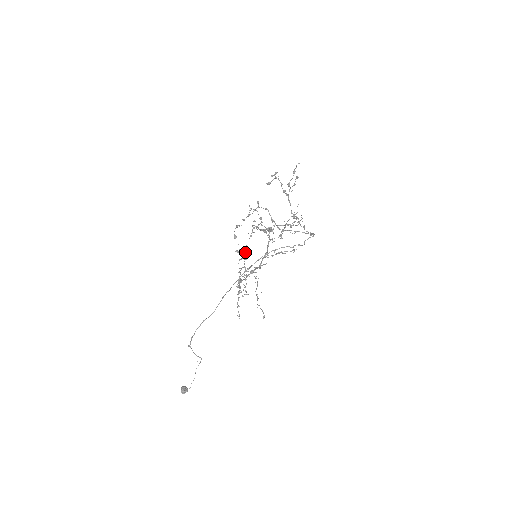
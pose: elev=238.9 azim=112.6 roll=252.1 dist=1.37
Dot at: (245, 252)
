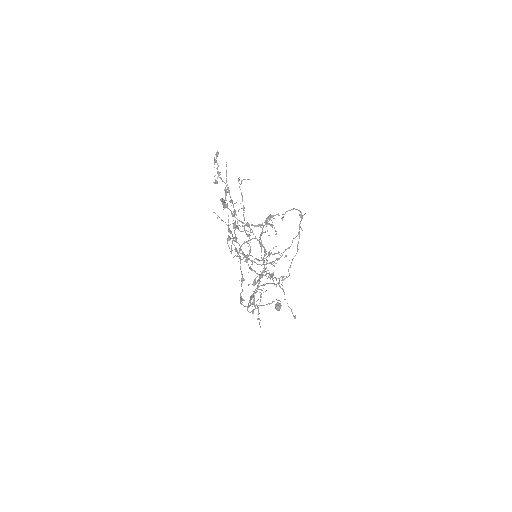
Dot at: (247, 235)
